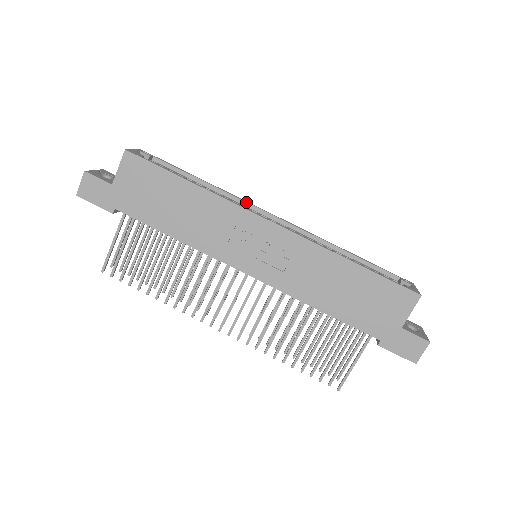
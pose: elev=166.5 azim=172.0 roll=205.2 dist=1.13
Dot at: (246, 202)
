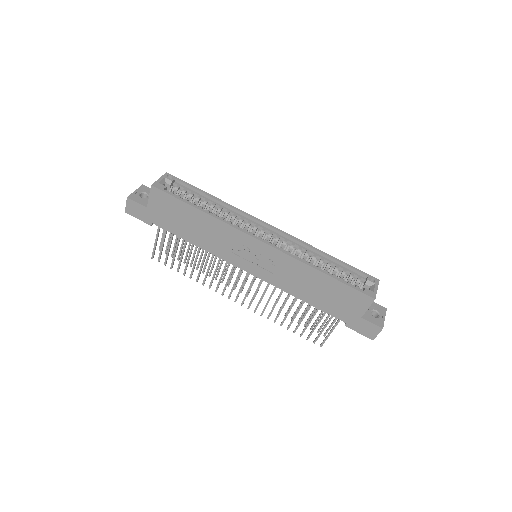
Dot at: (247, 215)
